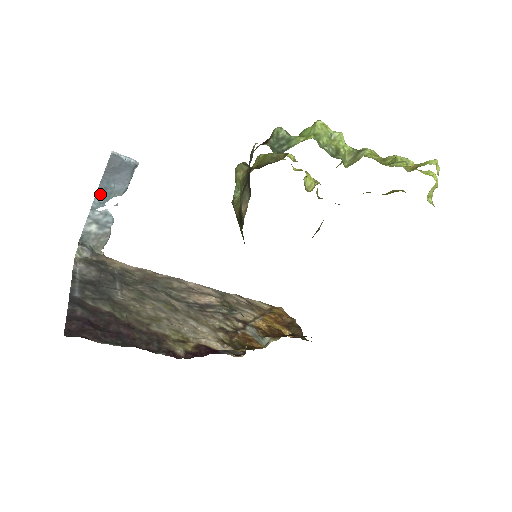
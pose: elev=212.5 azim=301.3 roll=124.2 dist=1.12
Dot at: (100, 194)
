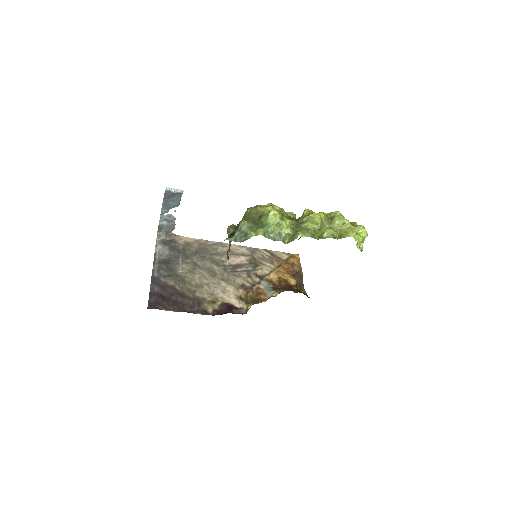
Dot at: (164, 207)
